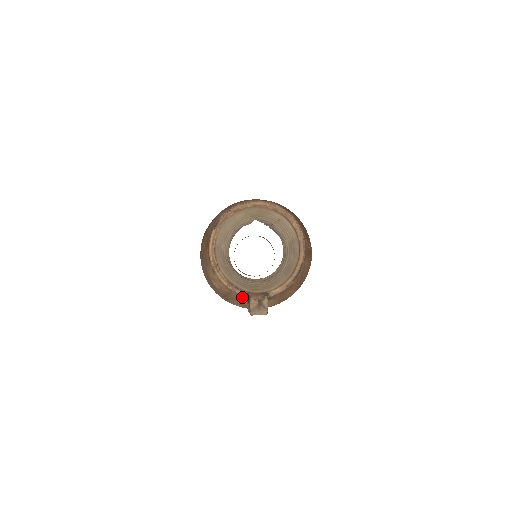
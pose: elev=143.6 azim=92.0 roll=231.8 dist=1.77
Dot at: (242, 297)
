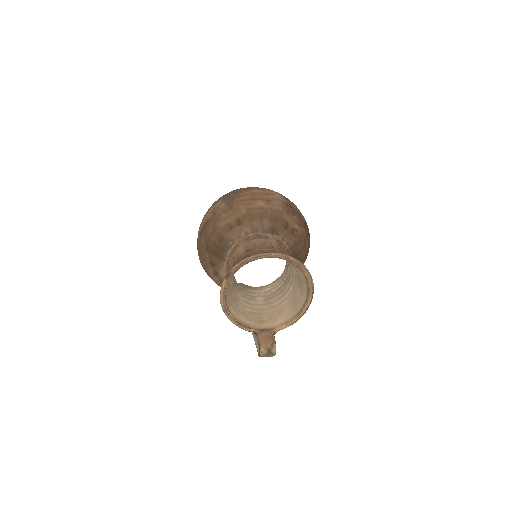
Dot at: occluded
